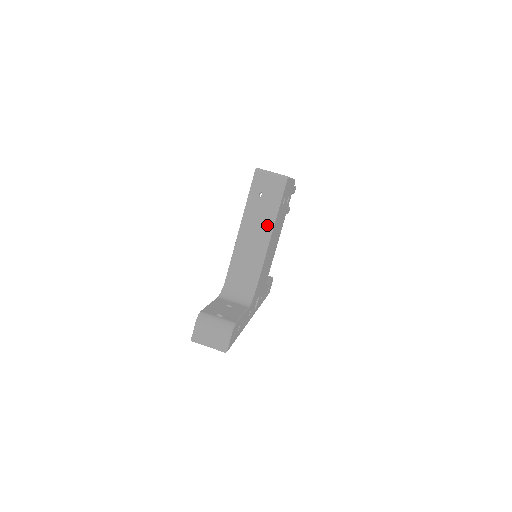
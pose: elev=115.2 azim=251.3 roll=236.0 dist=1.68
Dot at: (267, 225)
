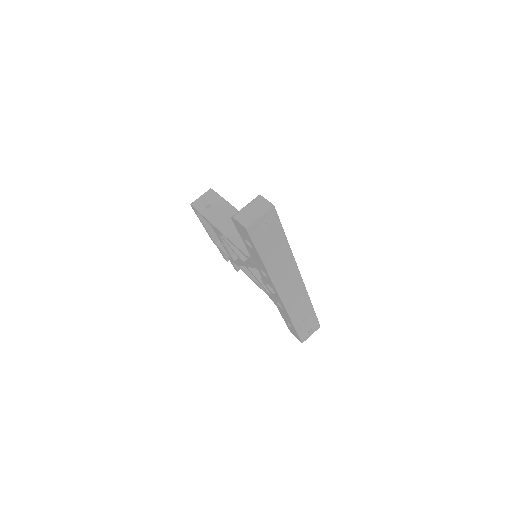
Dot at: (229, 210)
